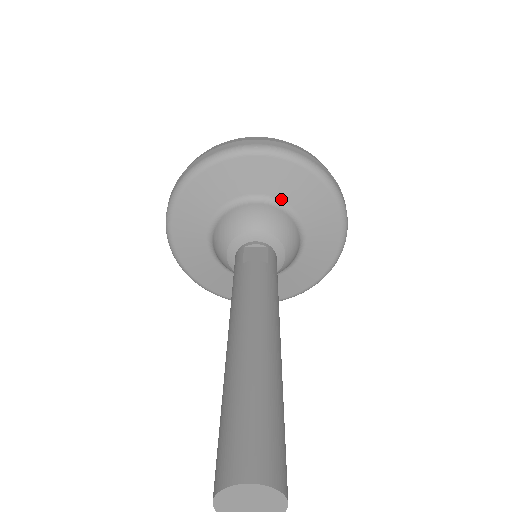
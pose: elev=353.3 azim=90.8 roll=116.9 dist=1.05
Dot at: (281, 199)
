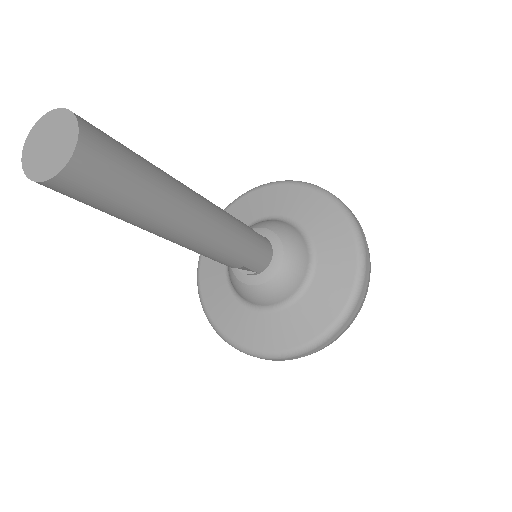
Dot at: (302, 224)
